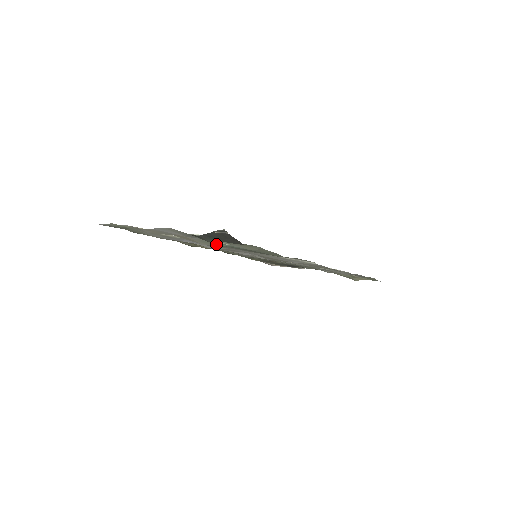
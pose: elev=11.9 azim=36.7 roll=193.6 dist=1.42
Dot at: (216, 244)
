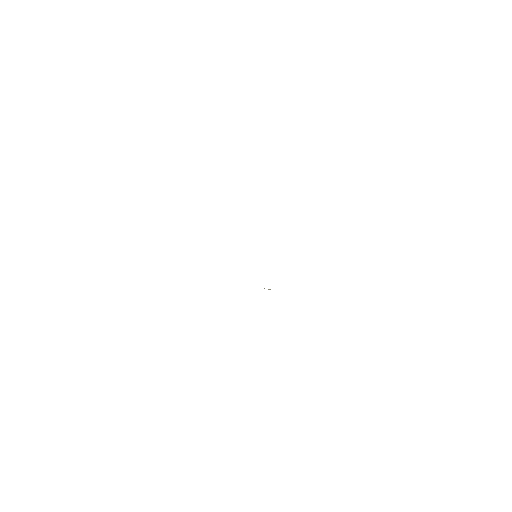
Dot at: occluded
